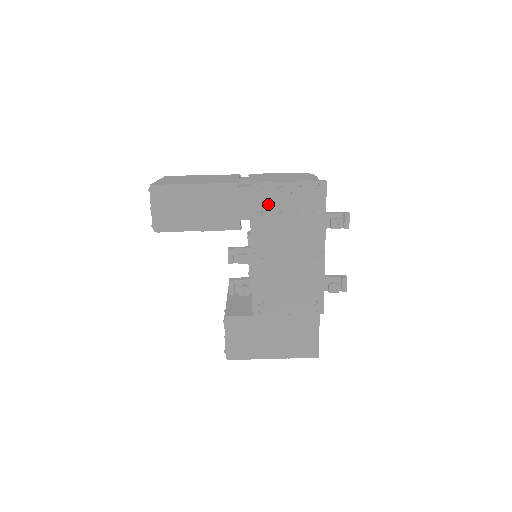
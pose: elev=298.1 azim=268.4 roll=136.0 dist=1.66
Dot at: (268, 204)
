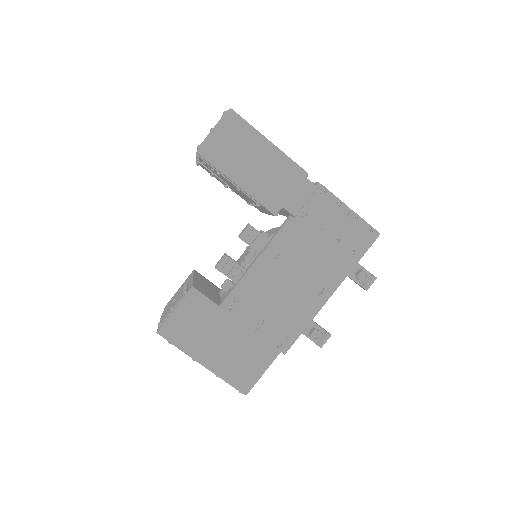
Dot at: (318, 213)
